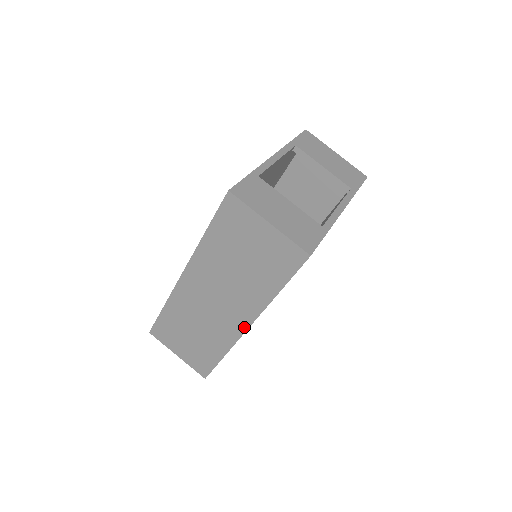
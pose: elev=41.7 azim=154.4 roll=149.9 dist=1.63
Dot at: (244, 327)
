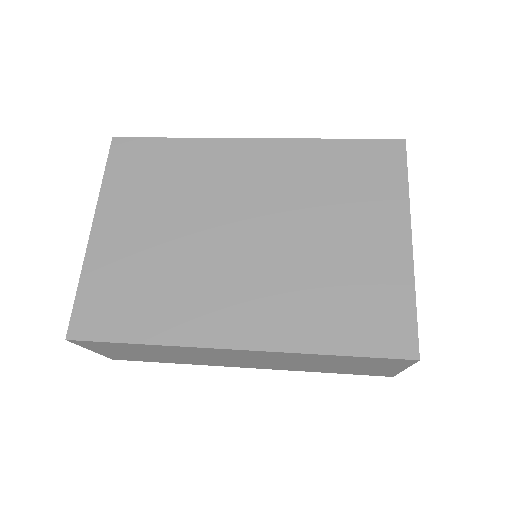
Dot at: (245, 367)
